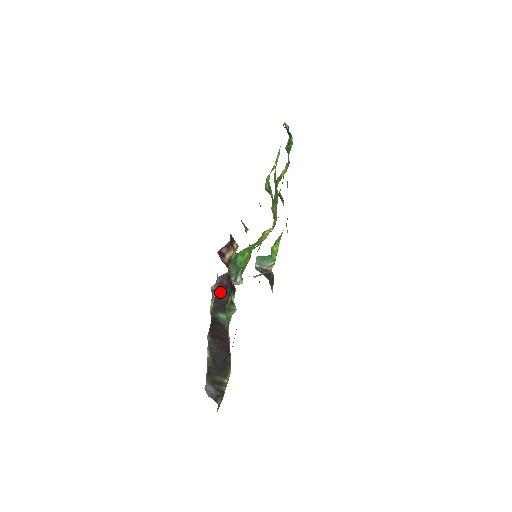
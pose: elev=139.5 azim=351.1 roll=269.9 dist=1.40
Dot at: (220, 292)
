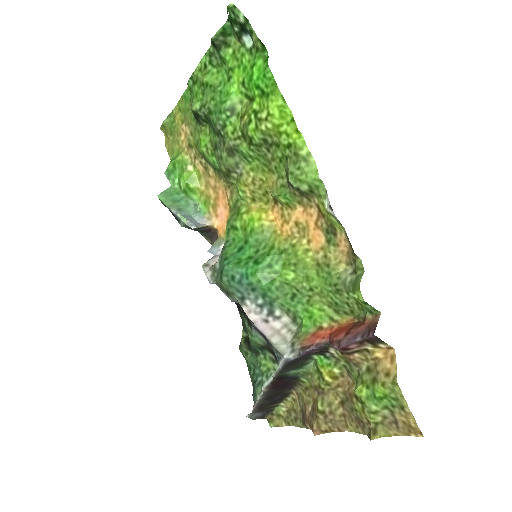
Dot at: (298, 358)
